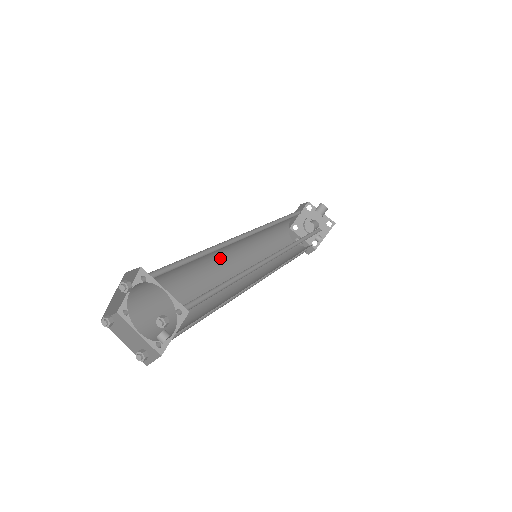
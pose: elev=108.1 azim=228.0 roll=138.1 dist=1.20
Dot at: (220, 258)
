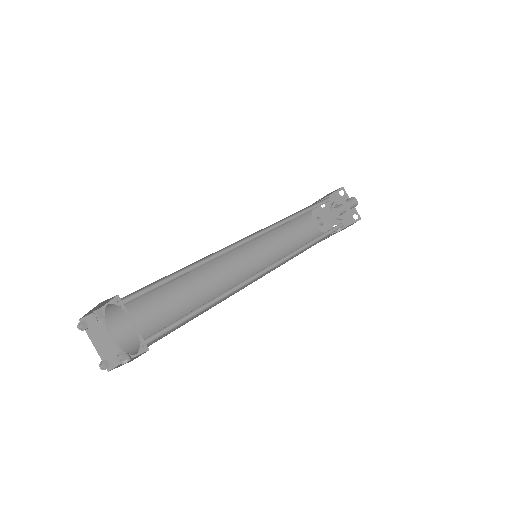
Dot at: occluded
